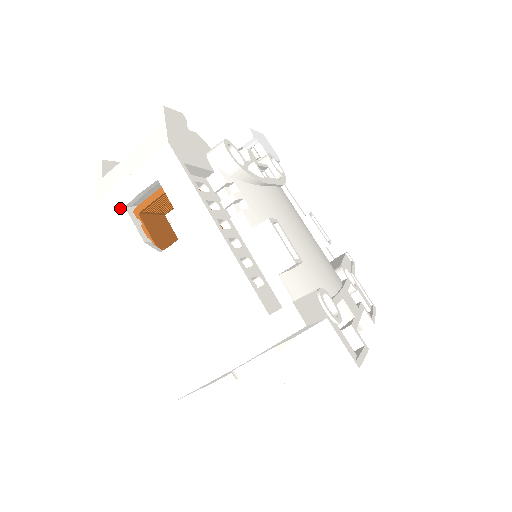
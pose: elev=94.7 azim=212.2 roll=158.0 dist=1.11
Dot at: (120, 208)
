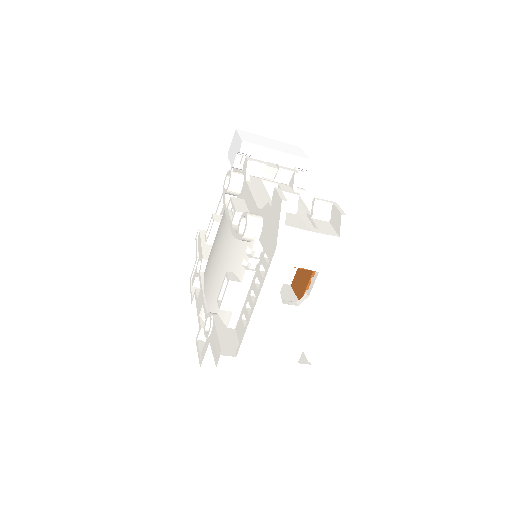
Dot at: (287, 265)
